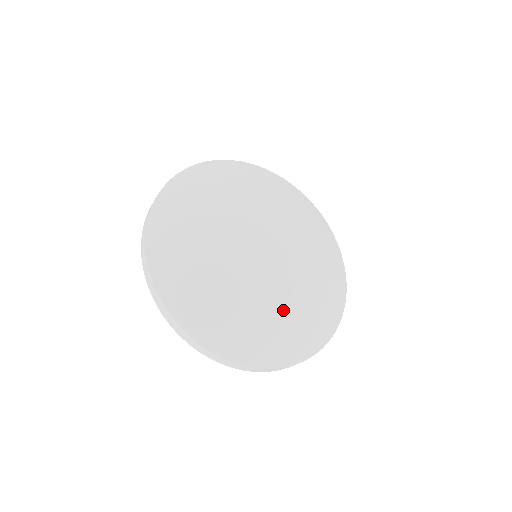
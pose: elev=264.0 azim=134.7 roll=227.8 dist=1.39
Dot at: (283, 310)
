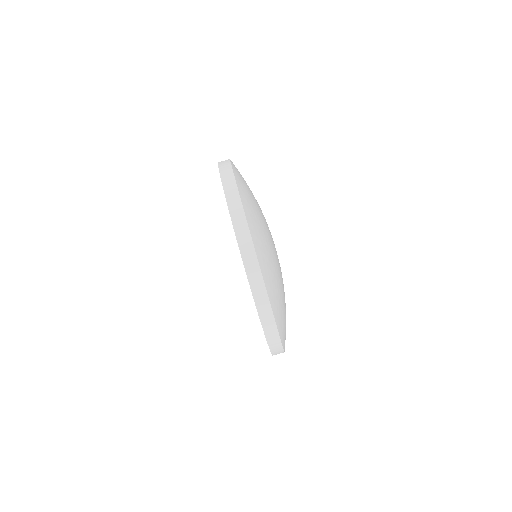
Dot at: (276, 268)
